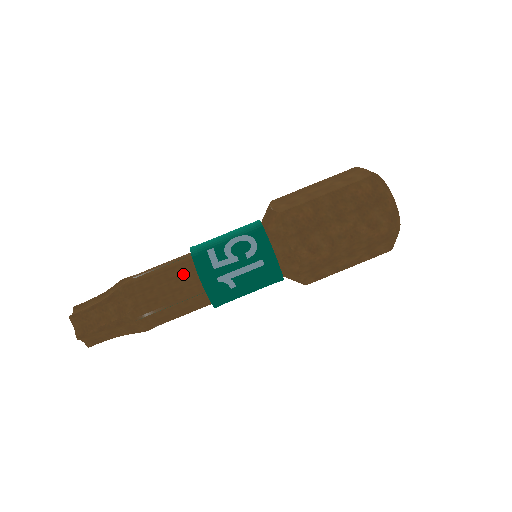
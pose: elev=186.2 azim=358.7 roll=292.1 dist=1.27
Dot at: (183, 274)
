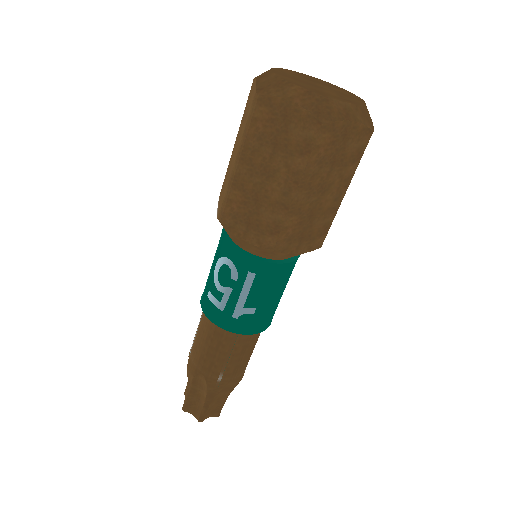
Dot at: (210, 330)
